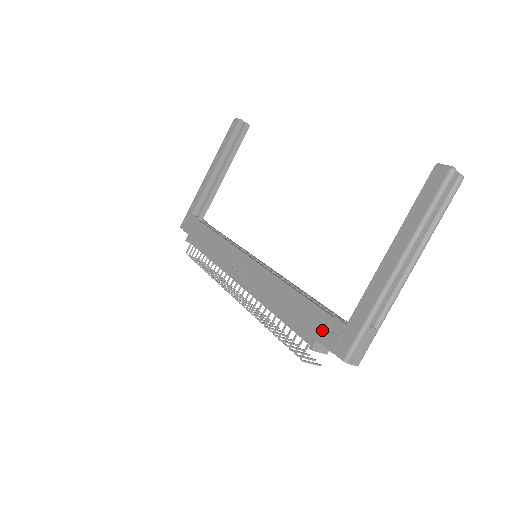
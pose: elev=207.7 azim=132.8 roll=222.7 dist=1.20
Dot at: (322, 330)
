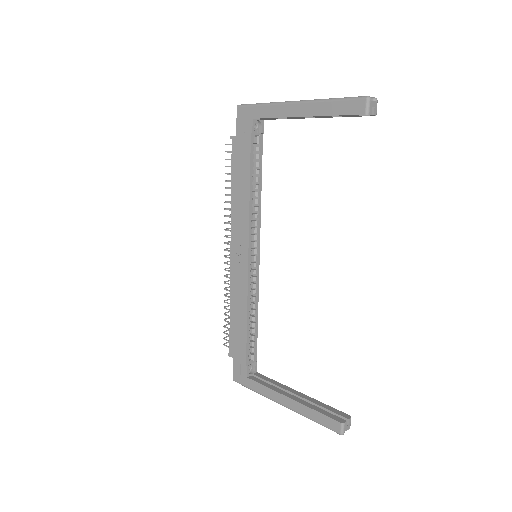
Dot at: (238, 361)
